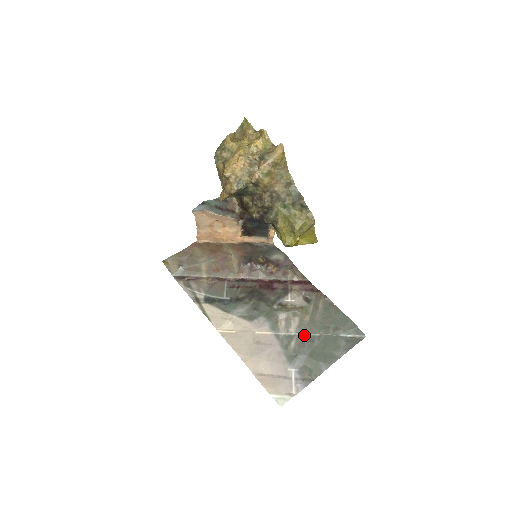
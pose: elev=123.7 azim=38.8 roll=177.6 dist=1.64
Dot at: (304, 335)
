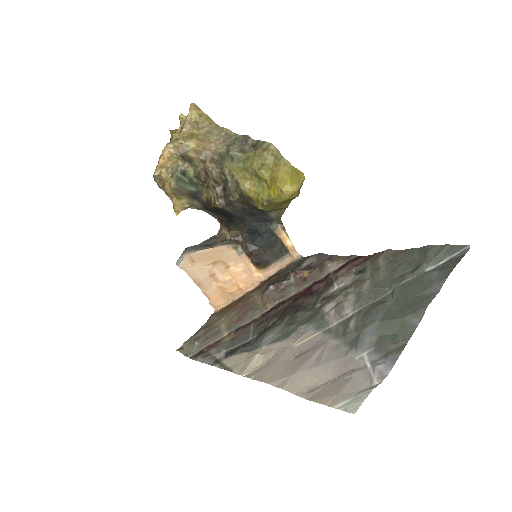
Dot at: (368, 305)
